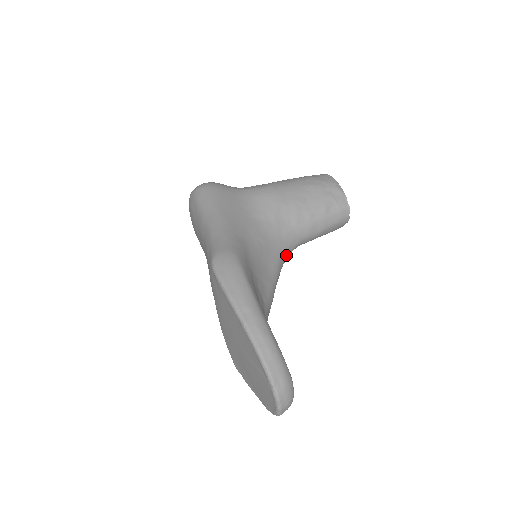
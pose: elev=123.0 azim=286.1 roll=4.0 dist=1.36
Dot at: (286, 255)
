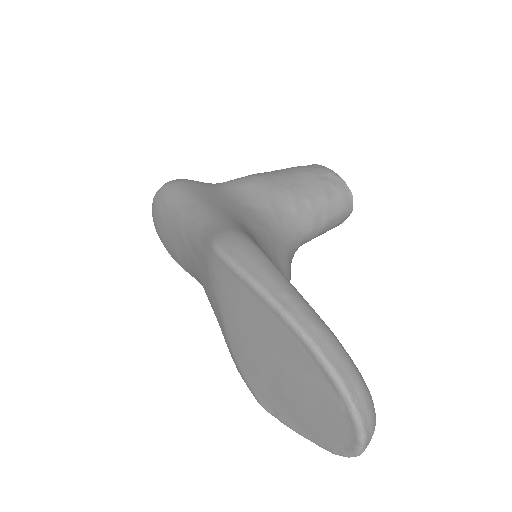
Dot at: (292, 253)
